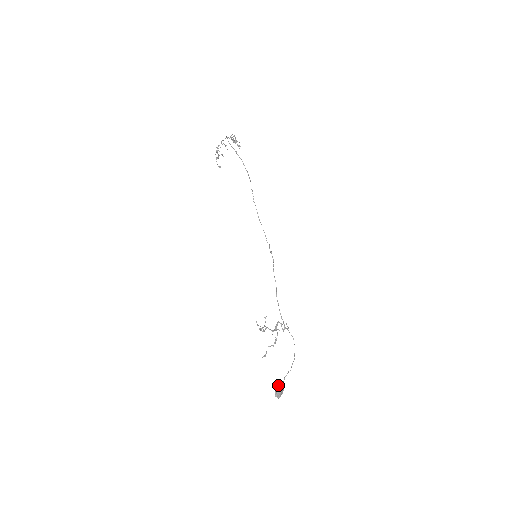
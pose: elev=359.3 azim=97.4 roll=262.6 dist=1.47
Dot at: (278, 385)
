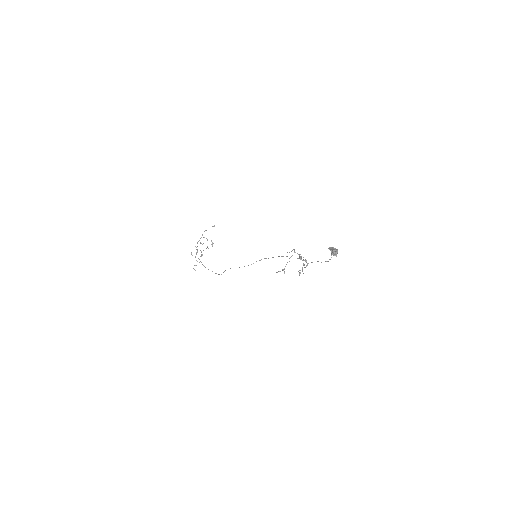
Dot at: (331, 248)
